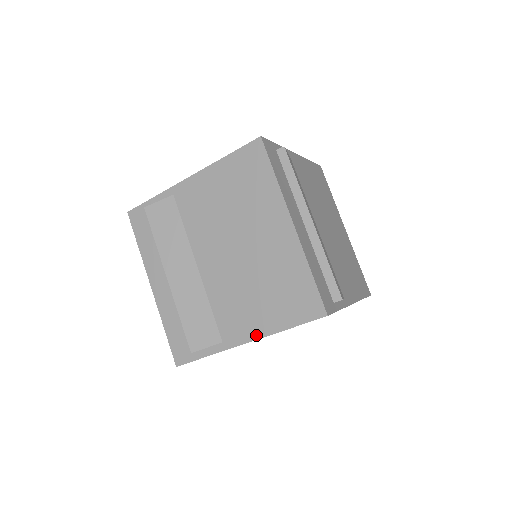
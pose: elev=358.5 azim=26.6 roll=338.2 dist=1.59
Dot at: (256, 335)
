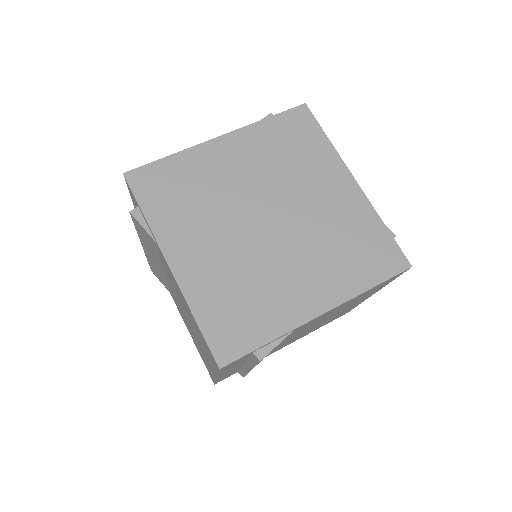
Dot at: (185, 324)
